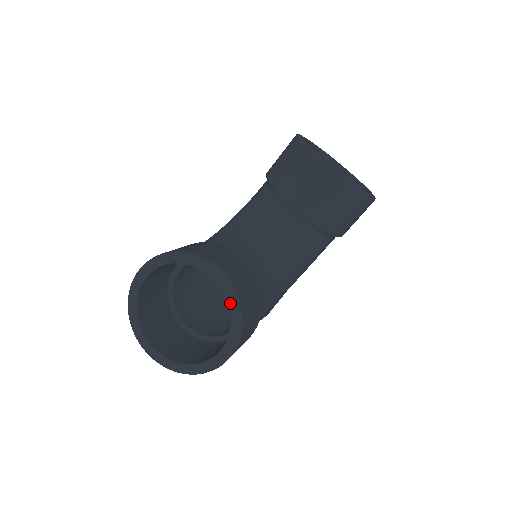
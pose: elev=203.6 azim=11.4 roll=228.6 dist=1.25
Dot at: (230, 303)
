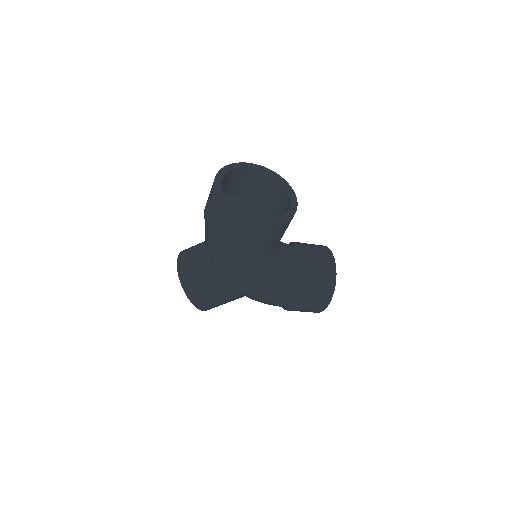
Dot at: (289, 211)
